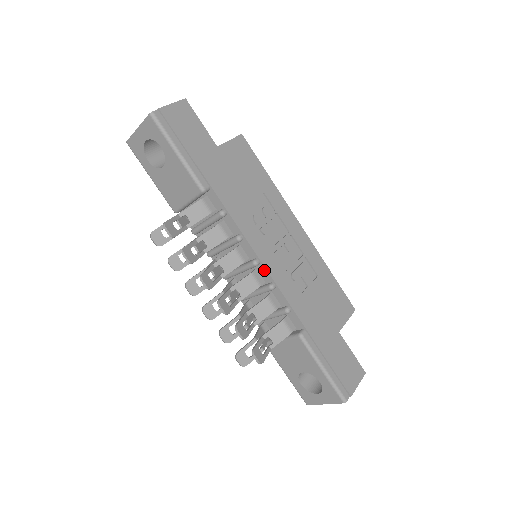
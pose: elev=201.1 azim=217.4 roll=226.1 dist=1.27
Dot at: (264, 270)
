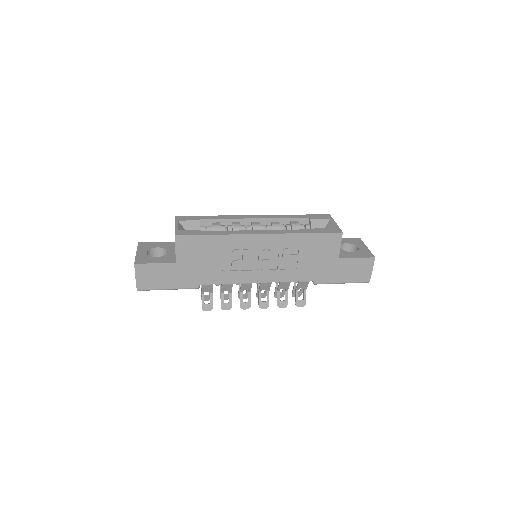
Dot at: (265, 281)
